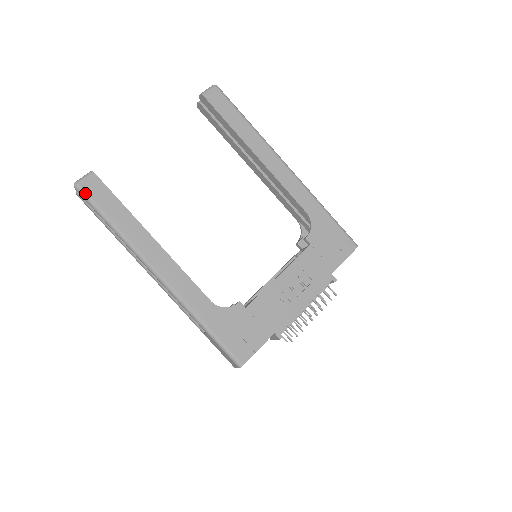
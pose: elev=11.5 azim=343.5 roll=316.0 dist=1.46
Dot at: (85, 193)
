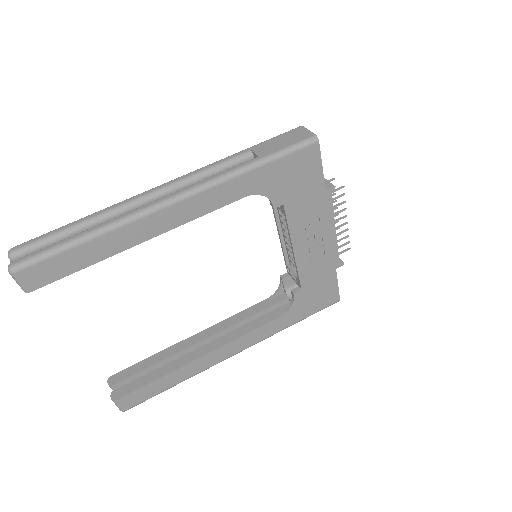
Dot at: (136, 405)
